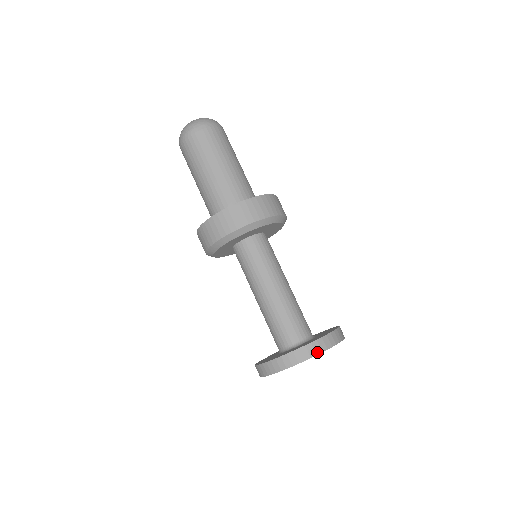
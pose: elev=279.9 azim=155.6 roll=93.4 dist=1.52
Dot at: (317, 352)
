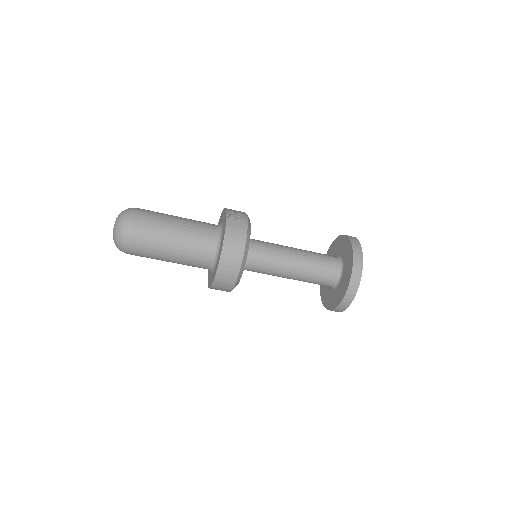
Dot at: (356, 289)
